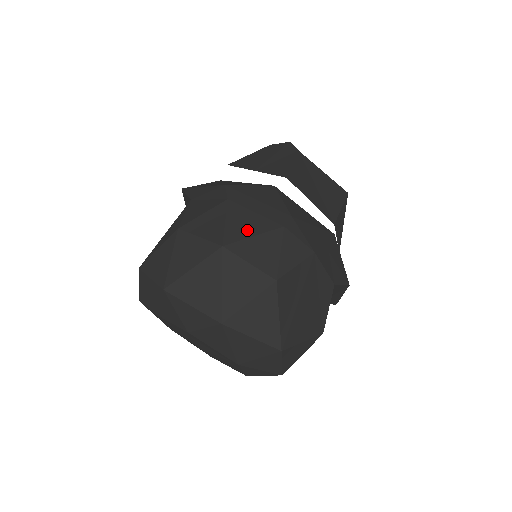
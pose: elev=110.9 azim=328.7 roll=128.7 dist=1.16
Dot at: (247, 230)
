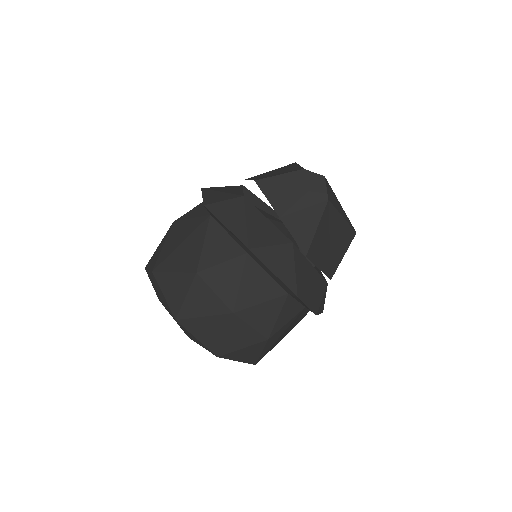
Dot at: (257, 296)
